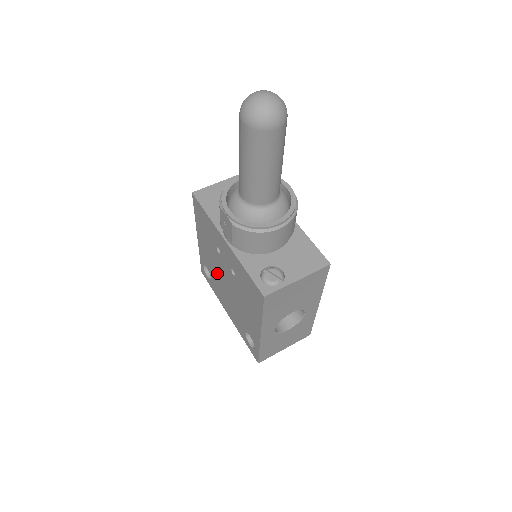
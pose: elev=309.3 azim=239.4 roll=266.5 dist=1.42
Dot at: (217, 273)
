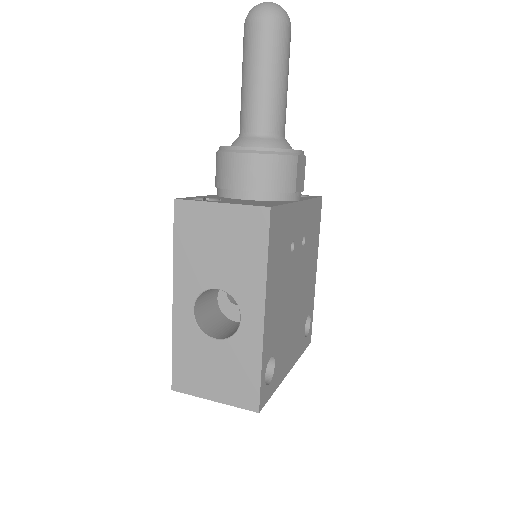
Dot at: occluded
